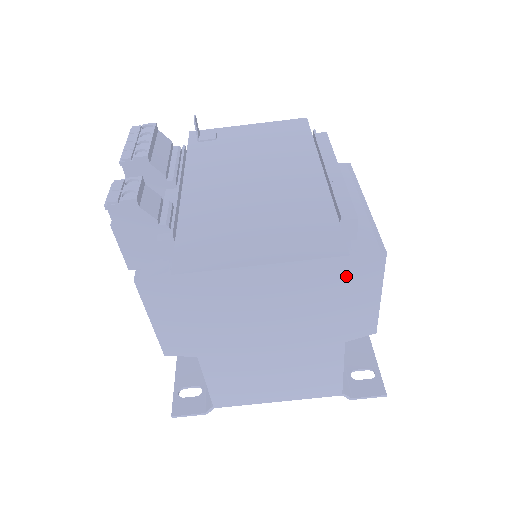
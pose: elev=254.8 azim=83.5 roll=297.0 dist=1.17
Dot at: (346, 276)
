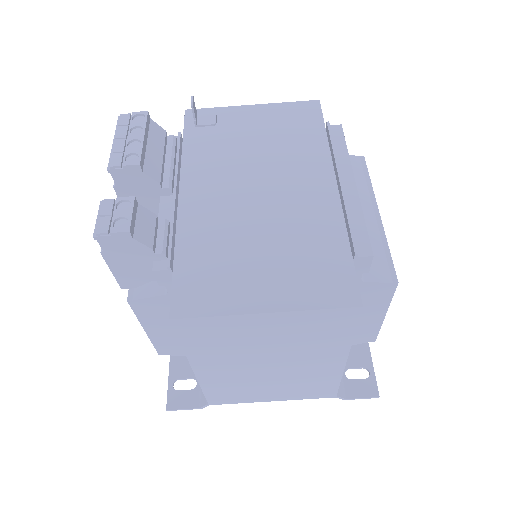
Dot at: (356, 321)
